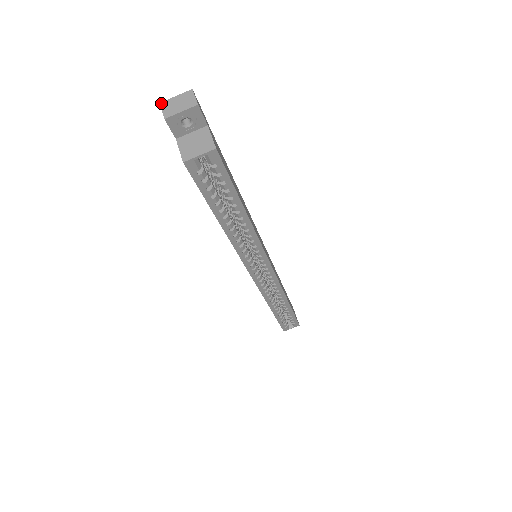
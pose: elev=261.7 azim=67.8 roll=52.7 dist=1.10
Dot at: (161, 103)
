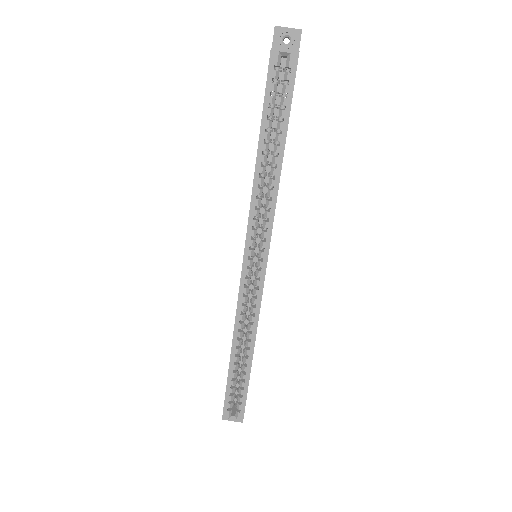
Dot at: occluded
